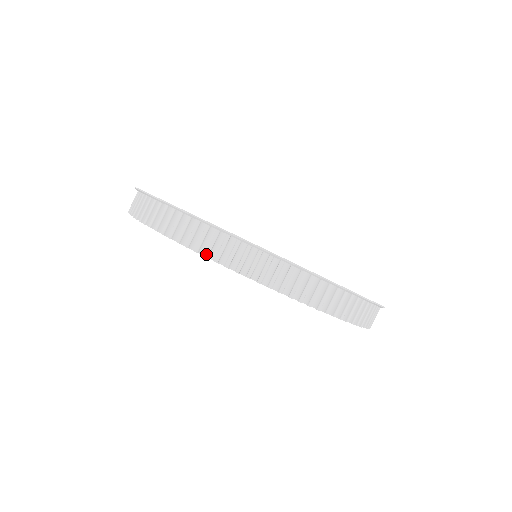
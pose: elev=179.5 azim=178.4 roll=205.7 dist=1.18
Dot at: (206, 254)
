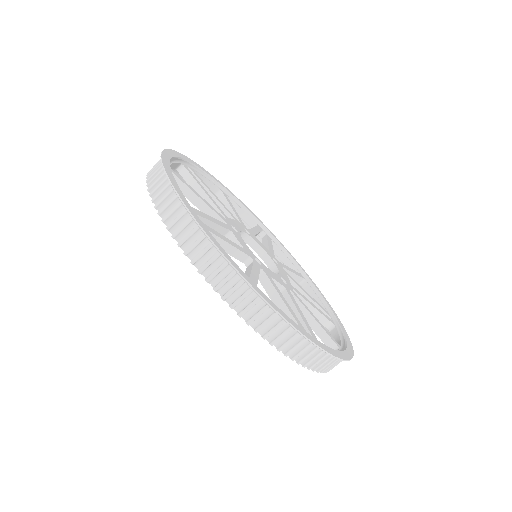
Dot at: (280, 349)
